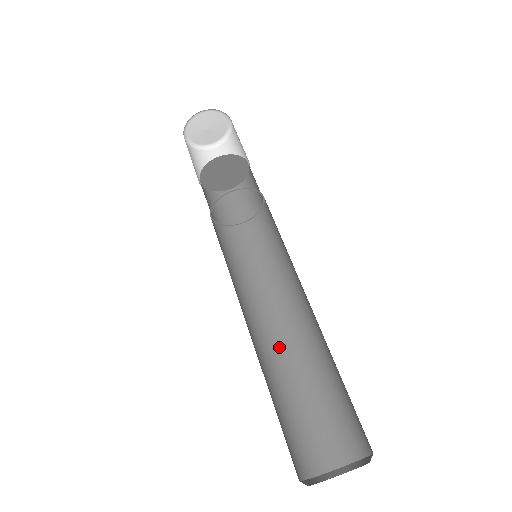
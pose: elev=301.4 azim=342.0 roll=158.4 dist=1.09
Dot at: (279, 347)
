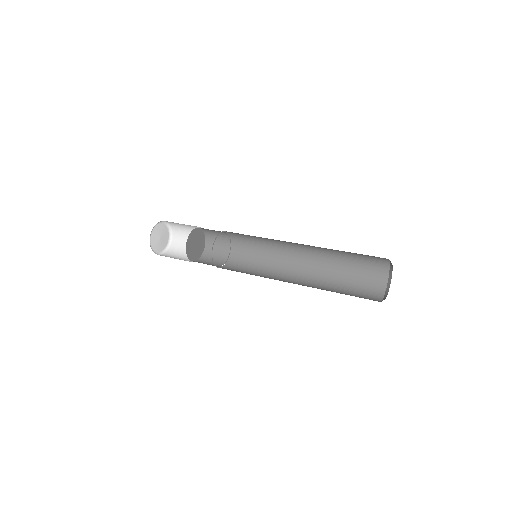
Dot at: (308, 281)
